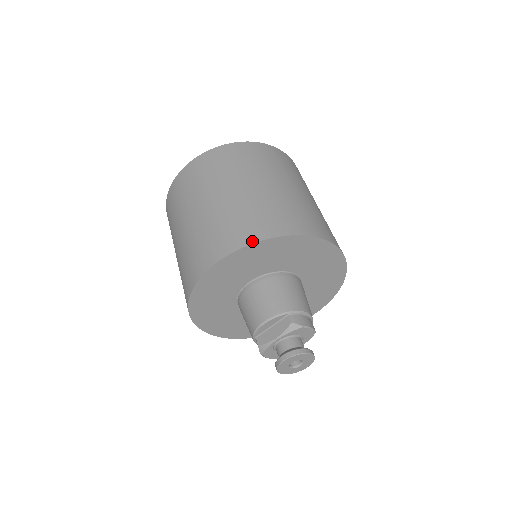
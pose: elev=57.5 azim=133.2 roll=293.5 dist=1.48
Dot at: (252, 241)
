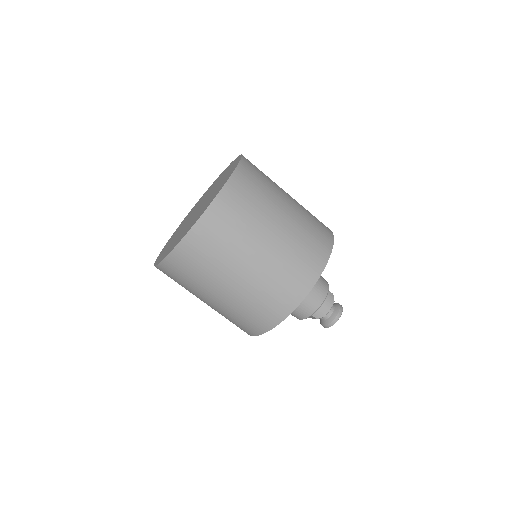
Dot at: (262, 333)
